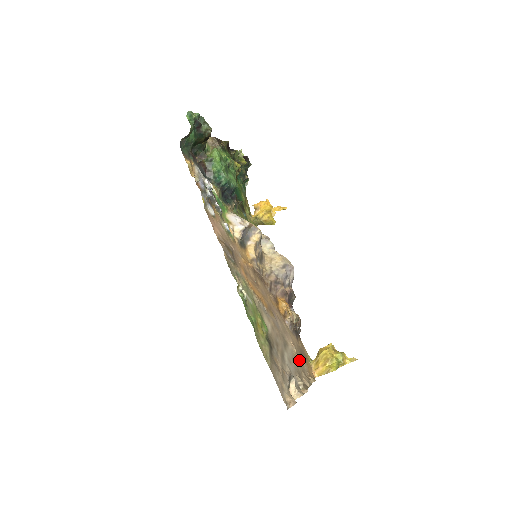
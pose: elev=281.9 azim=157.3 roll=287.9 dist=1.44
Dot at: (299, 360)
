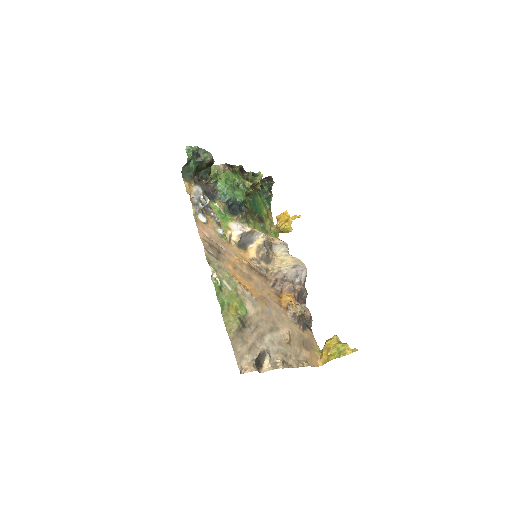
Dot at: (294, 346)
